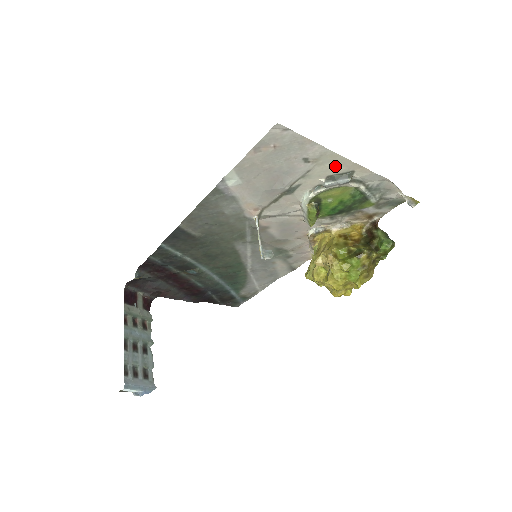
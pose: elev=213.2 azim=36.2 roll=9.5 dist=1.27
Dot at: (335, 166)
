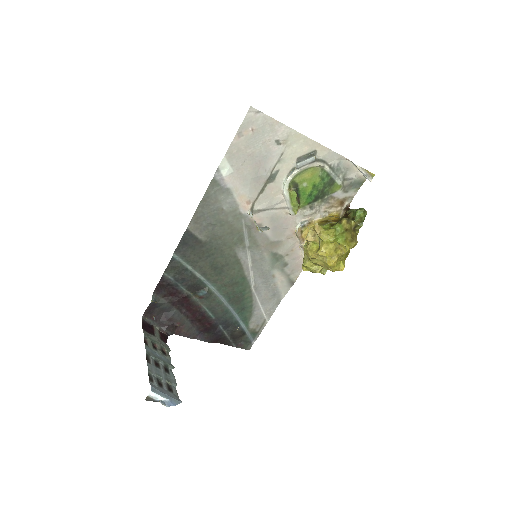
Dot at: (301, 147)
